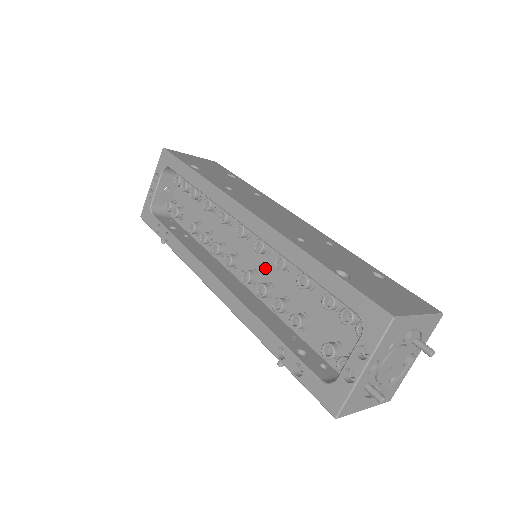
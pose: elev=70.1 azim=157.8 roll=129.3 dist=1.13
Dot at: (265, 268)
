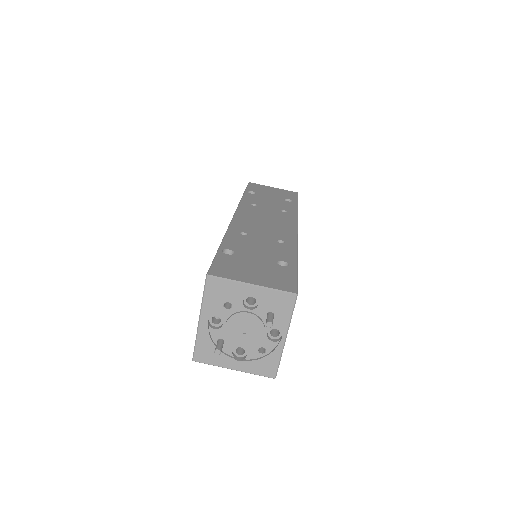
Dot at: occluded
